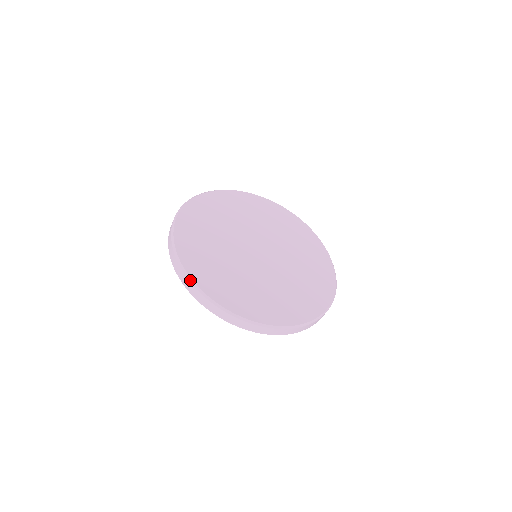
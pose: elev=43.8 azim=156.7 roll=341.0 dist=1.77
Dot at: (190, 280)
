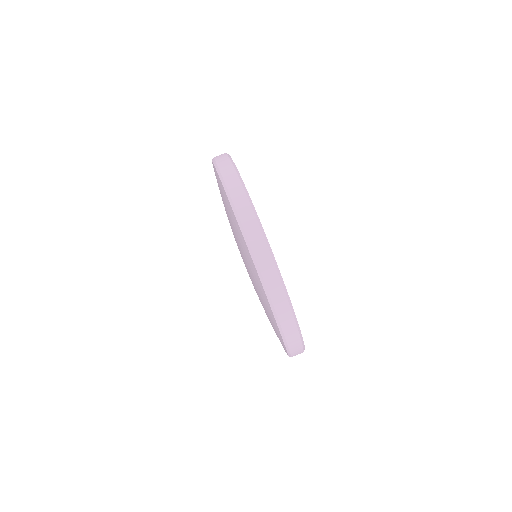
Dot at: occluded
